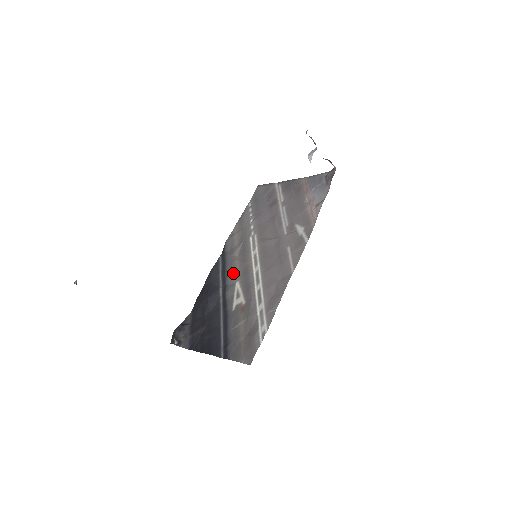
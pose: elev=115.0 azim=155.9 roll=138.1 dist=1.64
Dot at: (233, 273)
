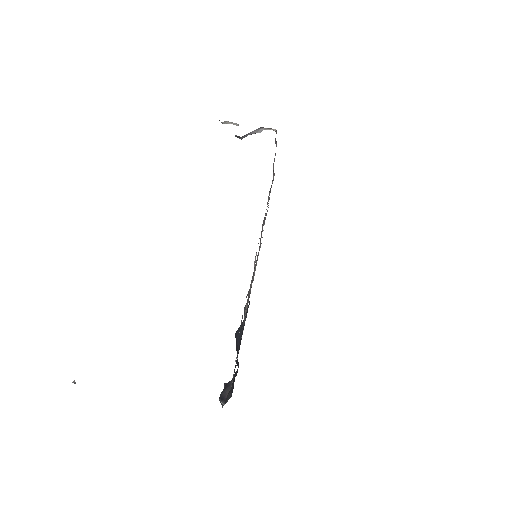
Dot at: occluded
